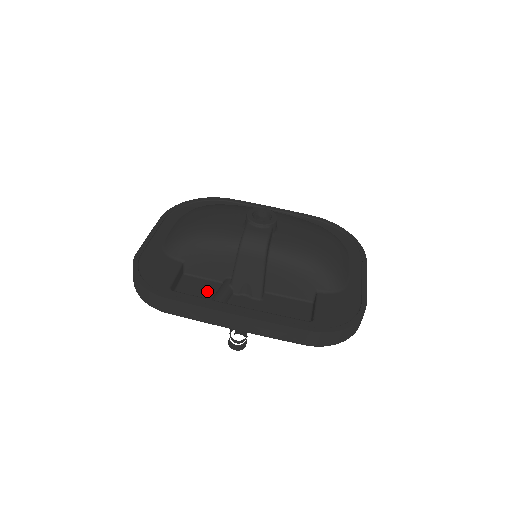
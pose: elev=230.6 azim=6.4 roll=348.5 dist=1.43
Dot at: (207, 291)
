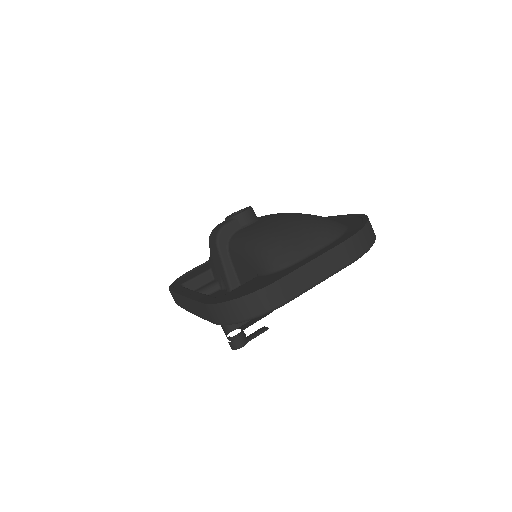
Dot at: occluded
